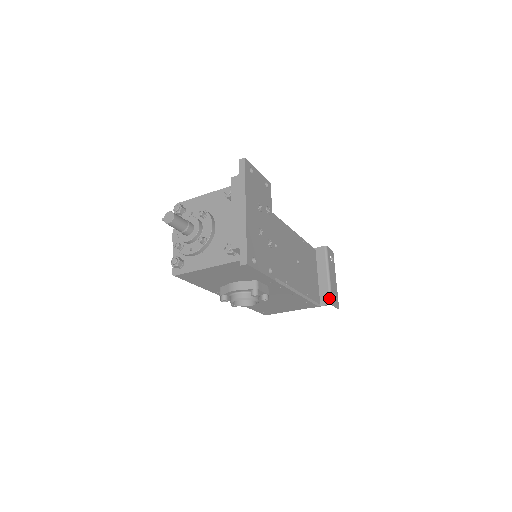
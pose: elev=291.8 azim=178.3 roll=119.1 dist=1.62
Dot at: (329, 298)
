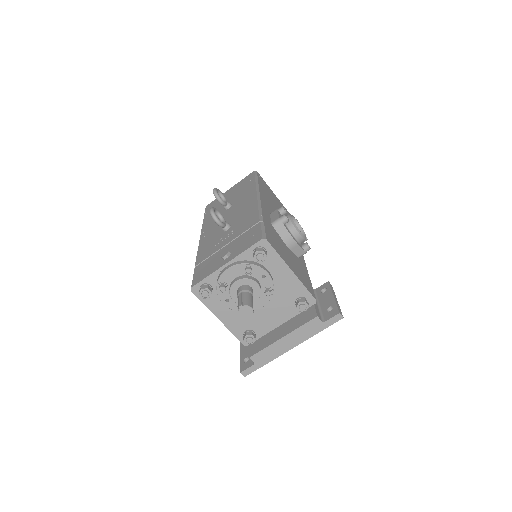
Dot at: occluded
